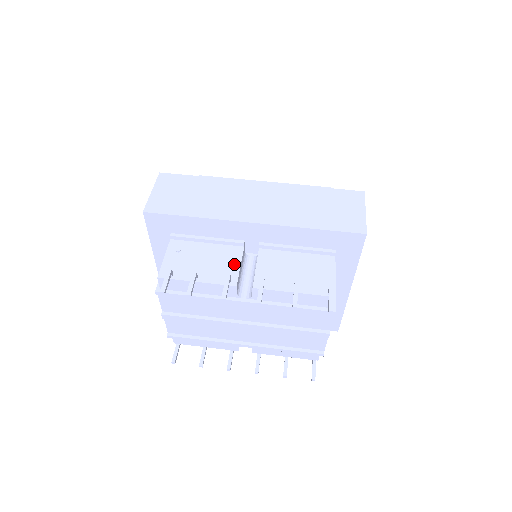
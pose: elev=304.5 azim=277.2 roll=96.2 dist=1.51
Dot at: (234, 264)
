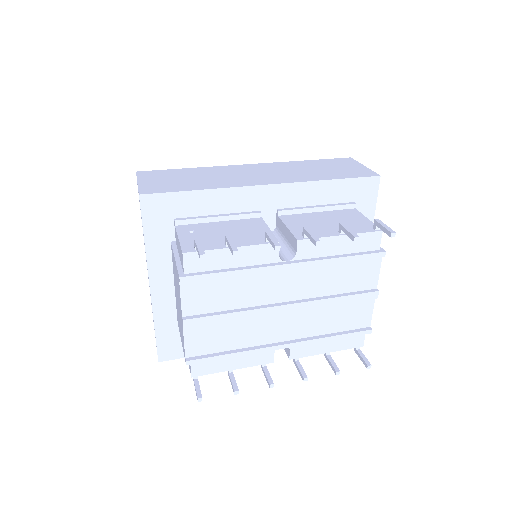
Dot at: (262, 229)
